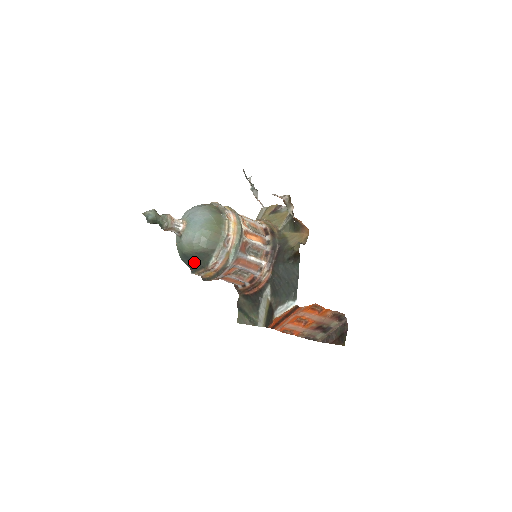
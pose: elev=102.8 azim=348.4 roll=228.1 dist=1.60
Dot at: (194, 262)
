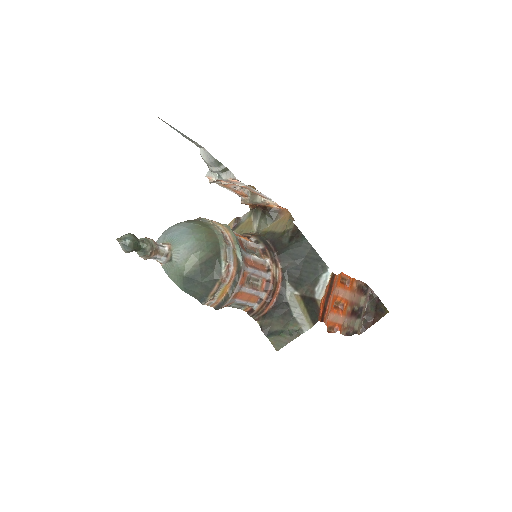
Dot at: (202, 280)
